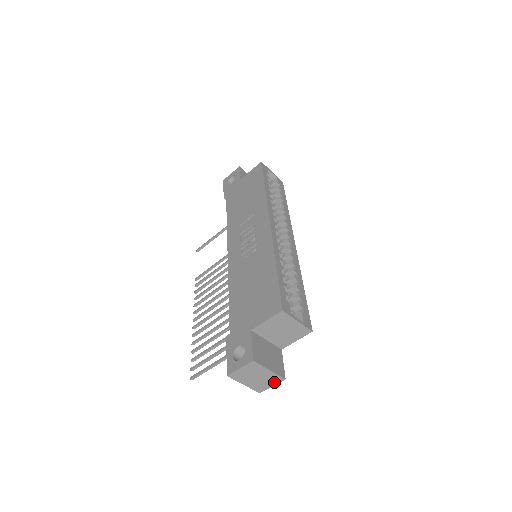
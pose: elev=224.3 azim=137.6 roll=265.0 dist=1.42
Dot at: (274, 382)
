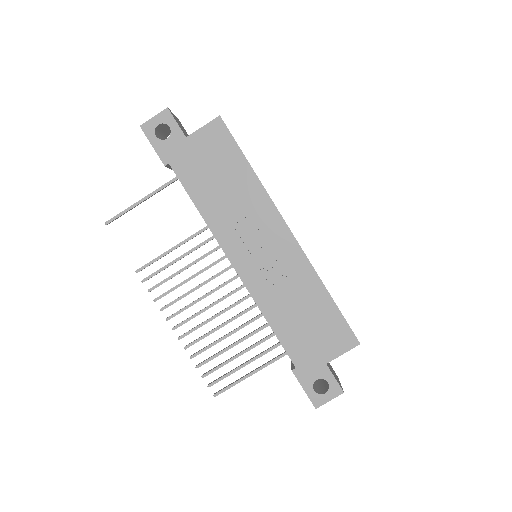
Dot at: occluded
